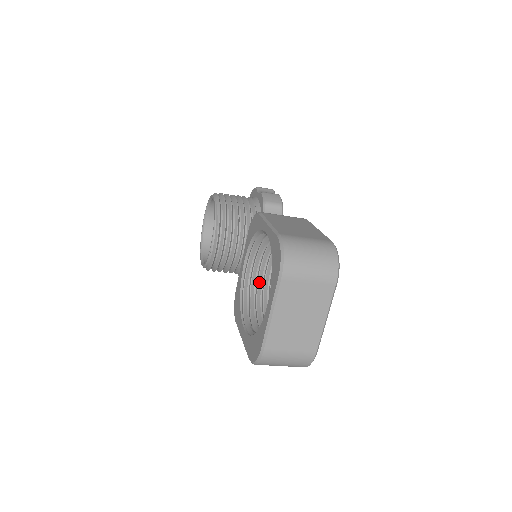
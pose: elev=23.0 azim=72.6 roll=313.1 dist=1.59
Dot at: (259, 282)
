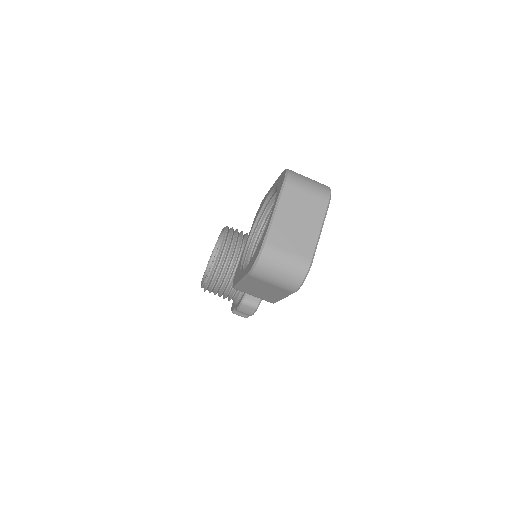
Dot at: occluded
